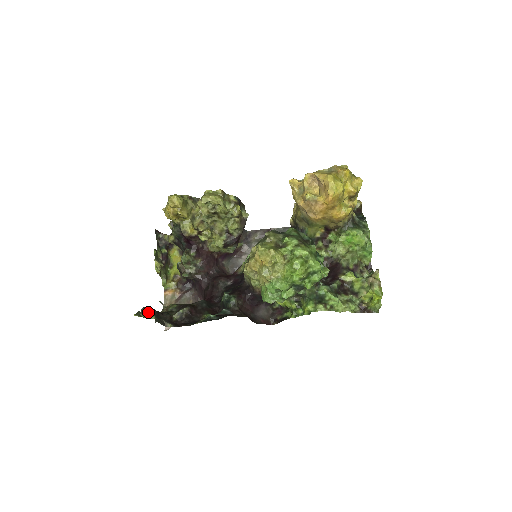
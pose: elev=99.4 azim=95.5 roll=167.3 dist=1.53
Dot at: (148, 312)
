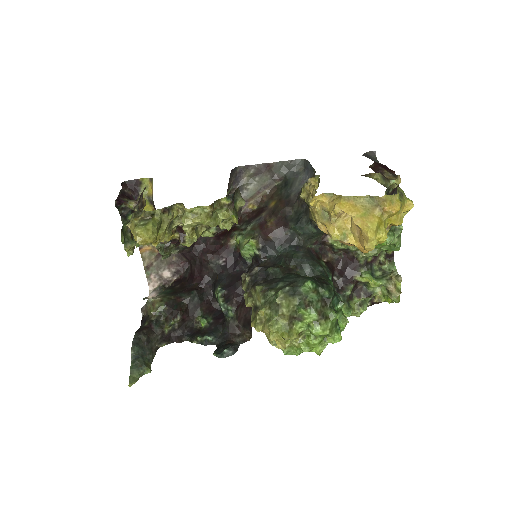
Dot at: (142, 369)
